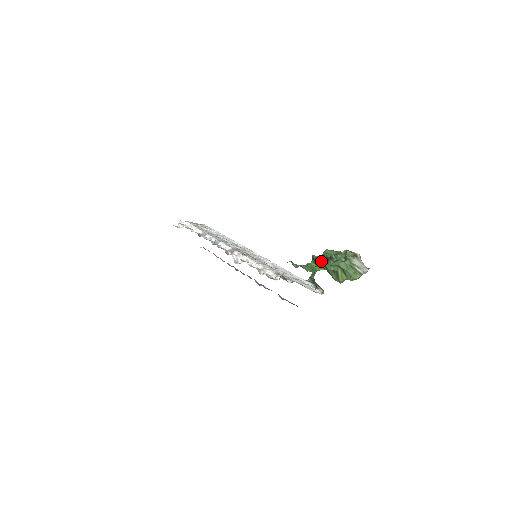
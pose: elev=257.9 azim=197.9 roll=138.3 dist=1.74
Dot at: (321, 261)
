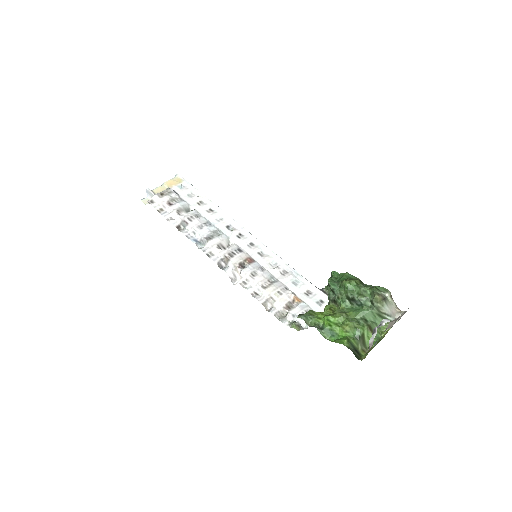
Dot at: (341, 300)
